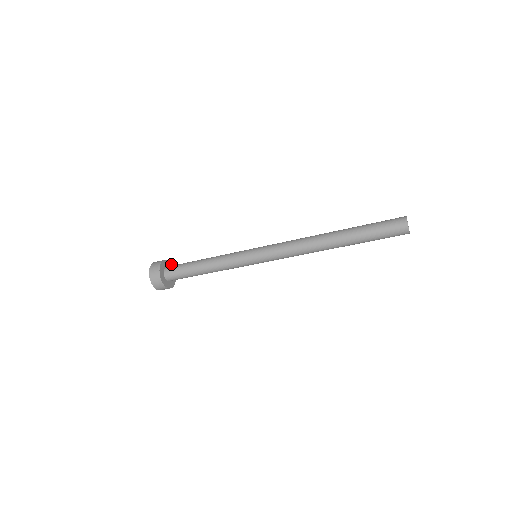
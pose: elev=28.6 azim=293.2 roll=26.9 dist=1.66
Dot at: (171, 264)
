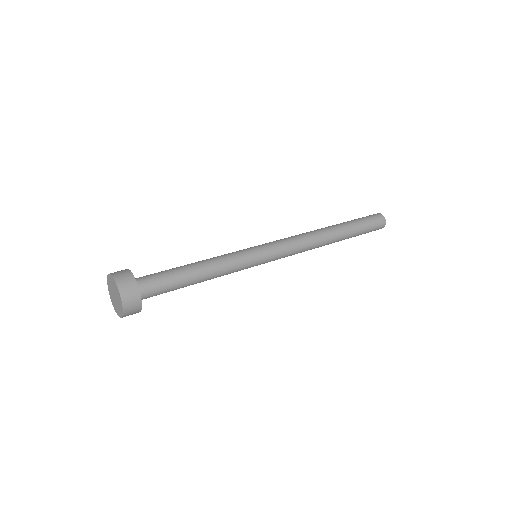
Dot at: (135, 280)
